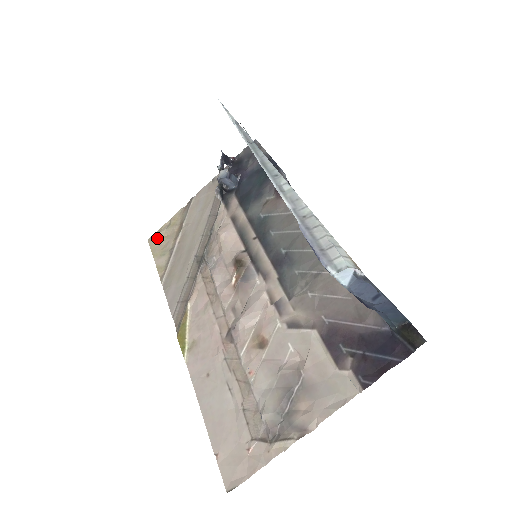
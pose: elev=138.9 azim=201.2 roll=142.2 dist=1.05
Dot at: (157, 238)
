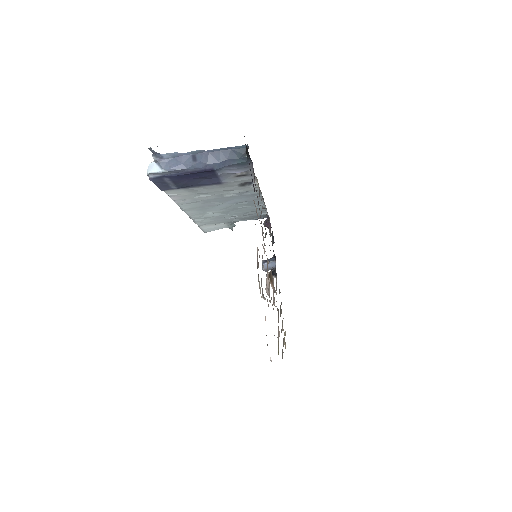
Dot at: (285, 348)
